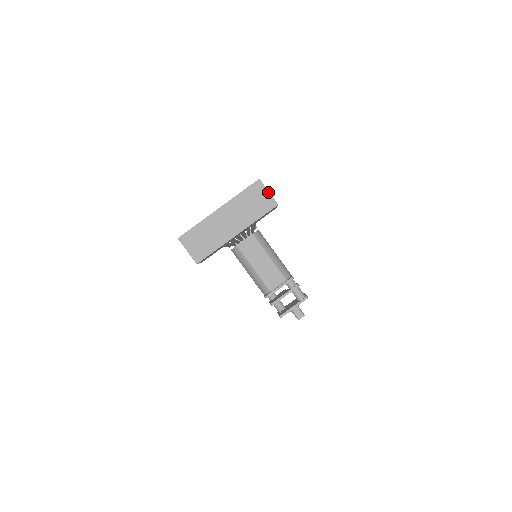
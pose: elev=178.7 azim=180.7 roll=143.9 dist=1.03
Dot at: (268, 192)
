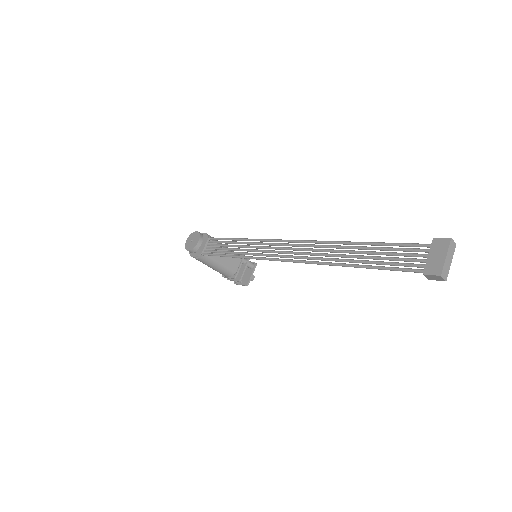
Dot at: occluded
